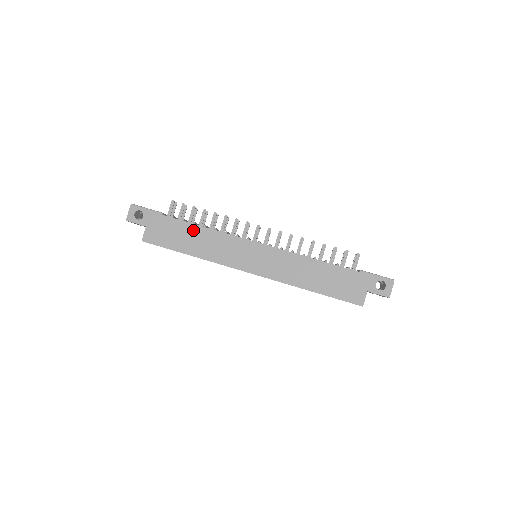
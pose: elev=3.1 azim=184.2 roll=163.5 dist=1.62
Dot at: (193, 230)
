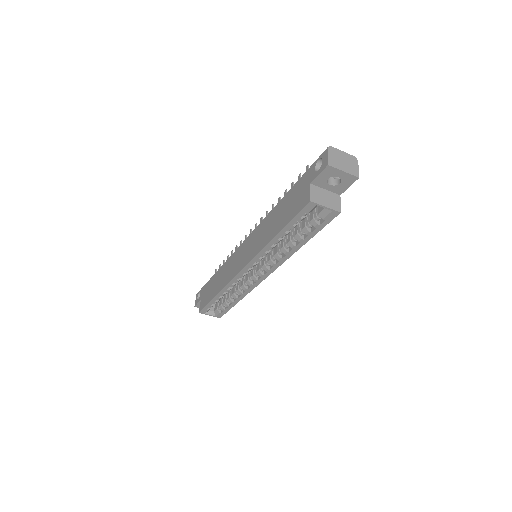
Dot at: (217, 275)
